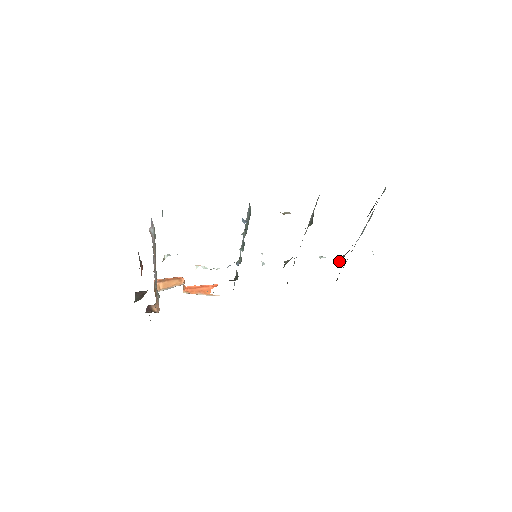
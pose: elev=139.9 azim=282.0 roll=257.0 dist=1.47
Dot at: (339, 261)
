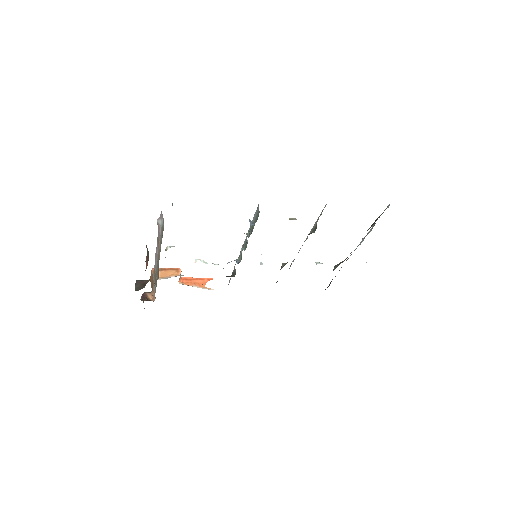
Dot at: (334, 268)
